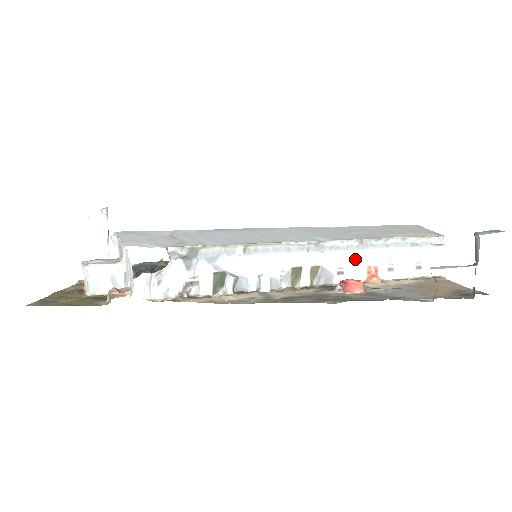
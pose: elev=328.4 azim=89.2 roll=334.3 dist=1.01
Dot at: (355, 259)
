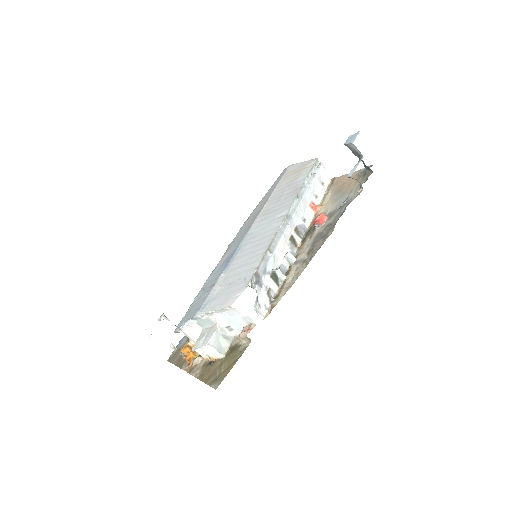
Dot at: (303, 207)
